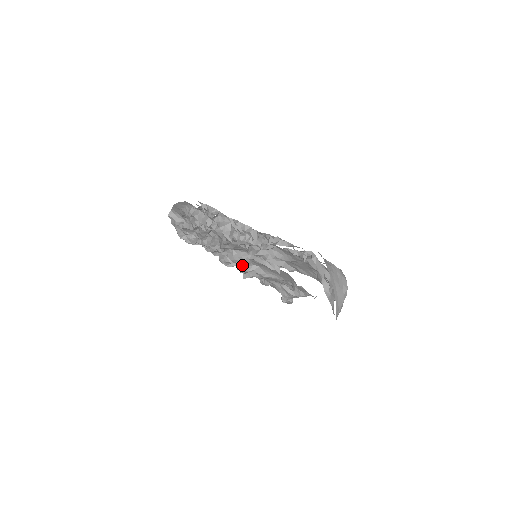
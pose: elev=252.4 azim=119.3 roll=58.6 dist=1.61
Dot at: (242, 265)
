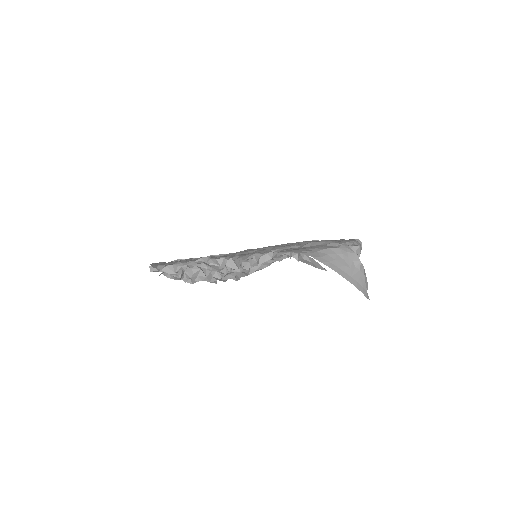
Dot at: occluded
